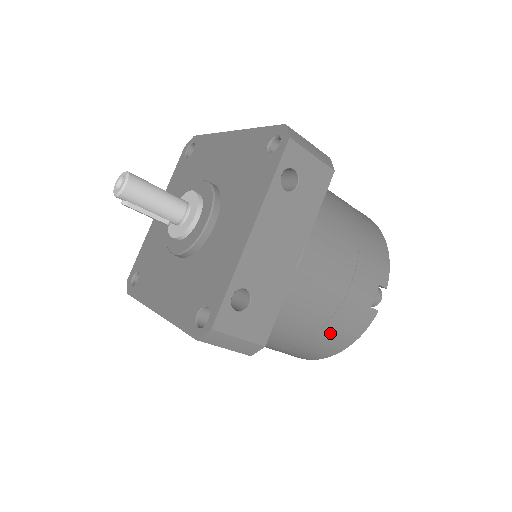
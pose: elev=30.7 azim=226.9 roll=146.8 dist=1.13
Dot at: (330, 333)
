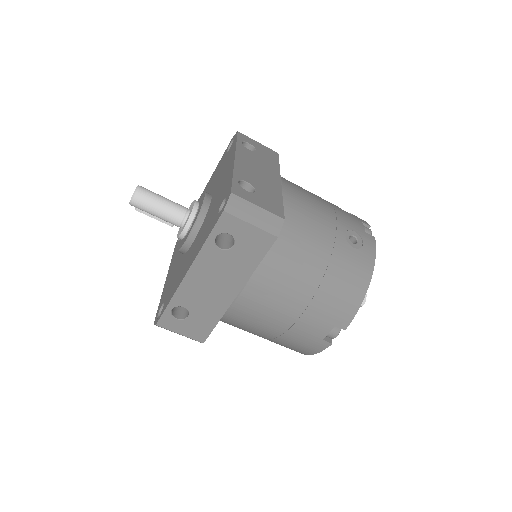
Dot at: (284, 343)
